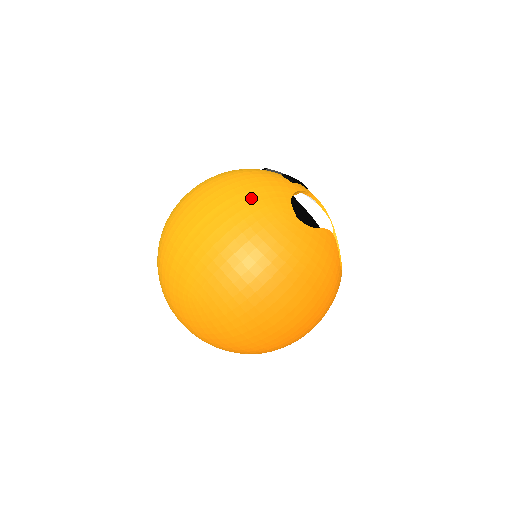
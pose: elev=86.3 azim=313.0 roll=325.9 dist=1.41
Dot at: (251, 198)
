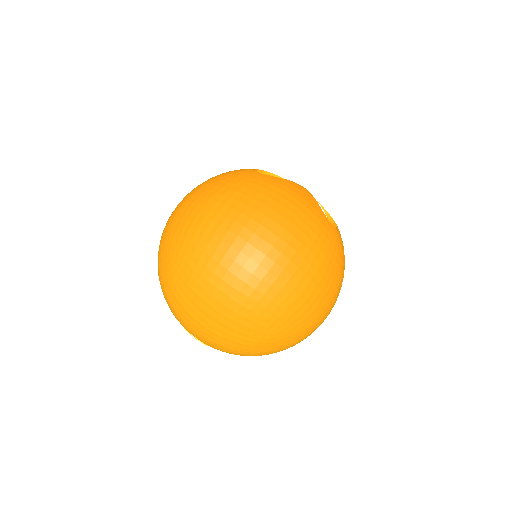
Dot at: (217, 175)
